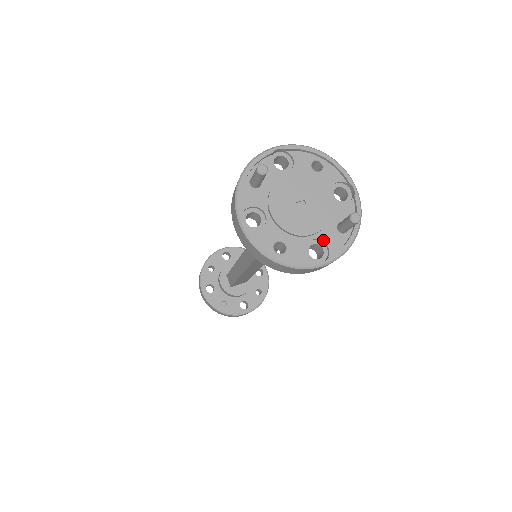
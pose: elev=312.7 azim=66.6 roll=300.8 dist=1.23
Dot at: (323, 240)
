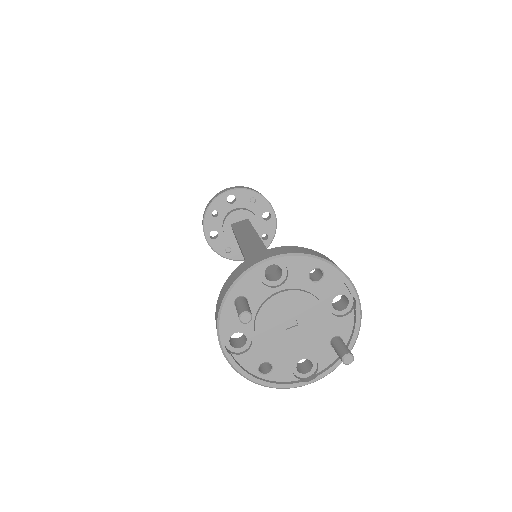
Dot at: (313, 357)
